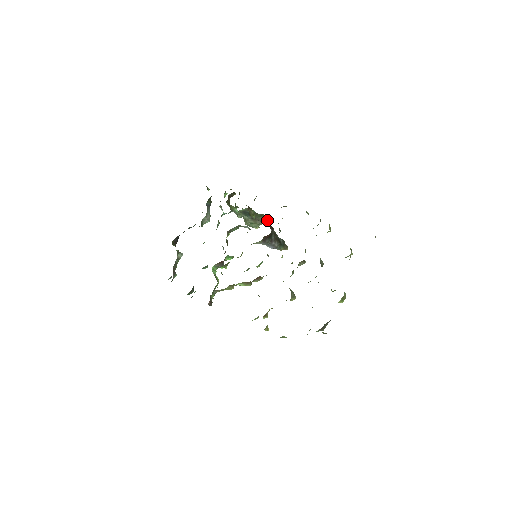
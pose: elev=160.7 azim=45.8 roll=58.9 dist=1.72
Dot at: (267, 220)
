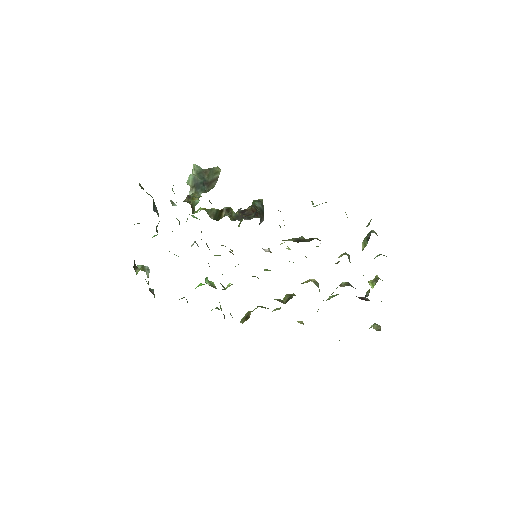
Dot at: (220, 171)
